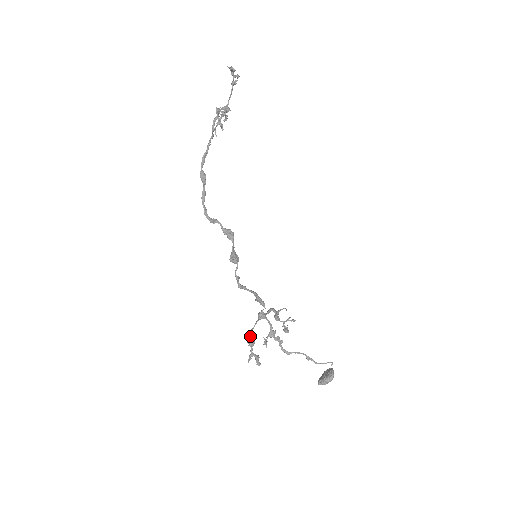
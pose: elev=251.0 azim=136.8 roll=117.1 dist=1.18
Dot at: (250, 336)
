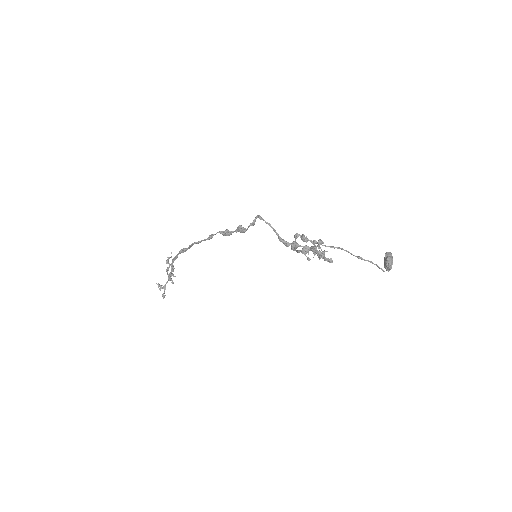
Dot at: (300, 251)
